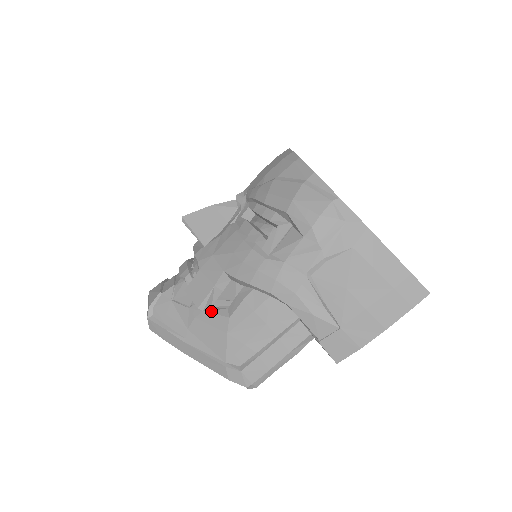
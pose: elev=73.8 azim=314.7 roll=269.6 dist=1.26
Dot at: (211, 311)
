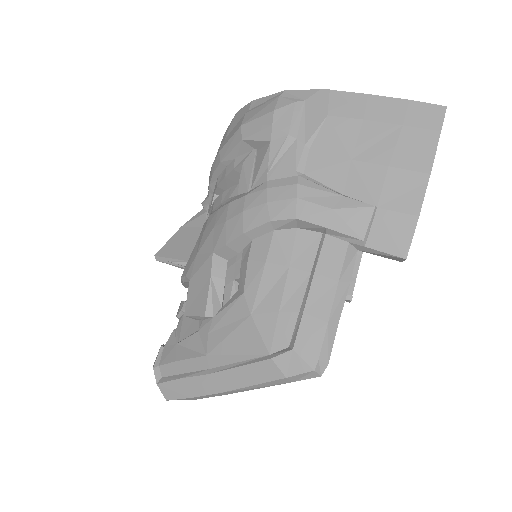
Dot at: (221, 308)
